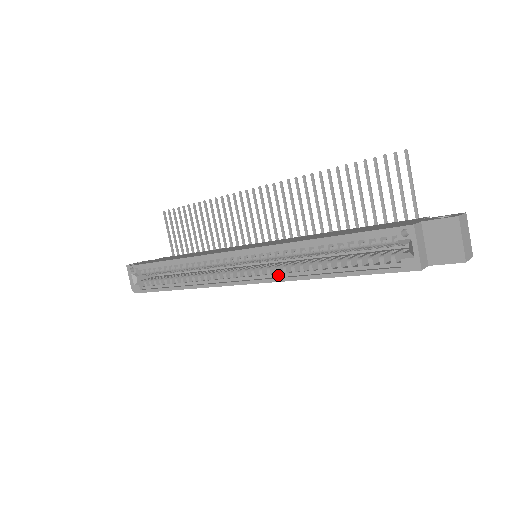
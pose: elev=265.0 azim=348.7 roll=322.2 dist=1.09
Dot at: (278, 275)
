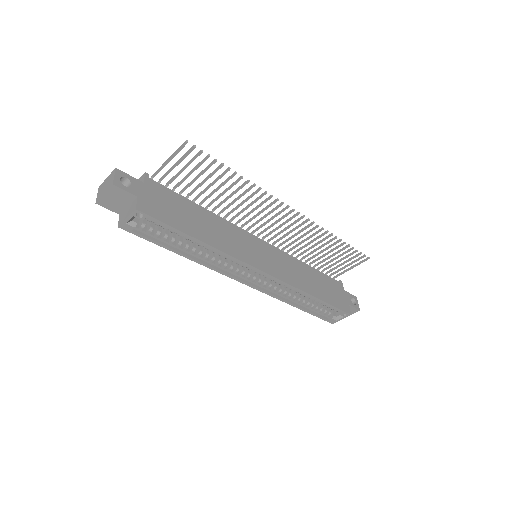
Dot at: (272, 291)
